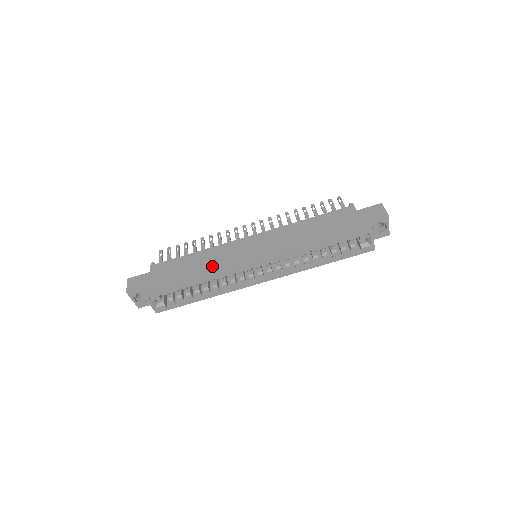
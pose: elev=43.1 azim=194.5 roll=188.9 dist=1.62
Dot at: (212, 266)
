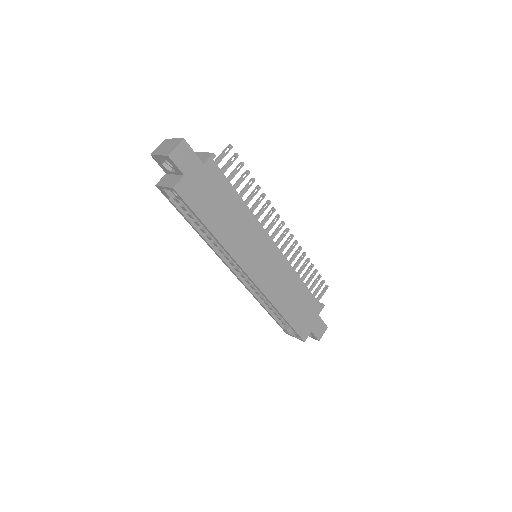
Dot at: (235, 235)
